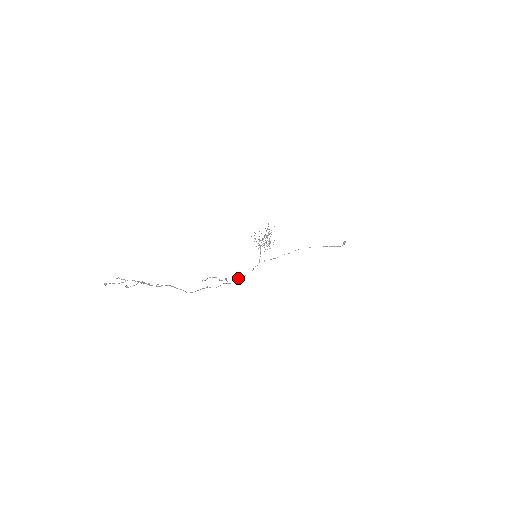
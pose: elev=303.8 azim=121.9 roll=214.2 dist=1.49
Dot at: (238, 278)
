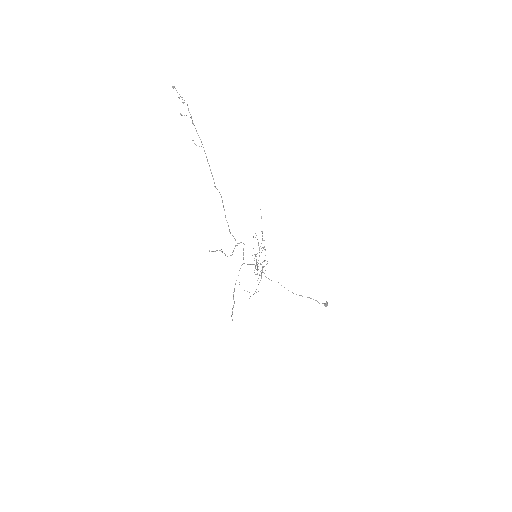
Dot at: occluded
